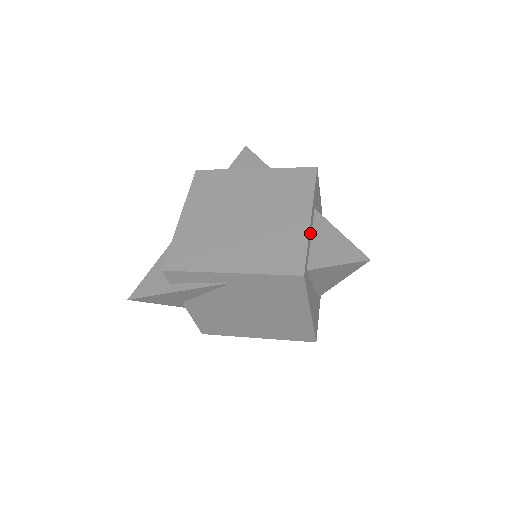
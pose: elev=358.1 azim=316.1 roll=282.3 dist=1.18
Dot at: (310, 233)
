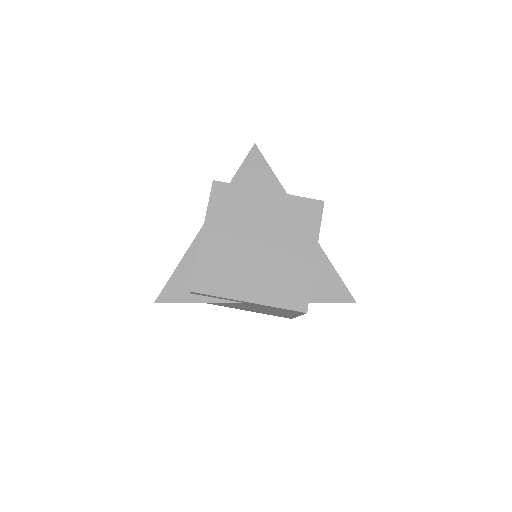
Dot at: (313, 269)
